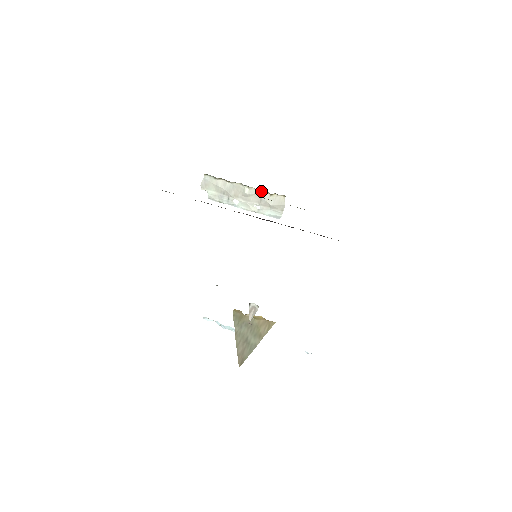
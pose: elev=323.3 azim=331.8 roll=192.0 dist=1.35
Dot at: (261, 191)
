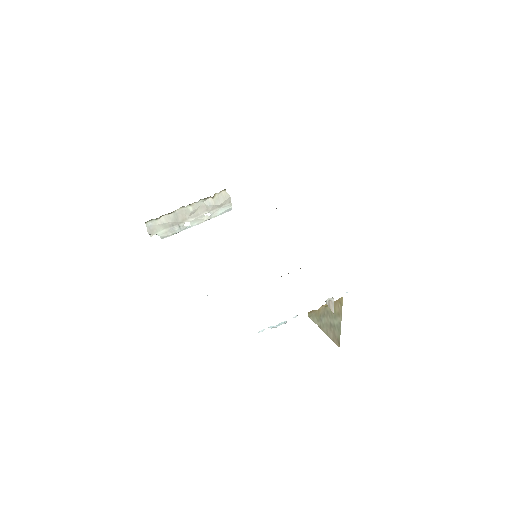
Dot at: (202, 200)
